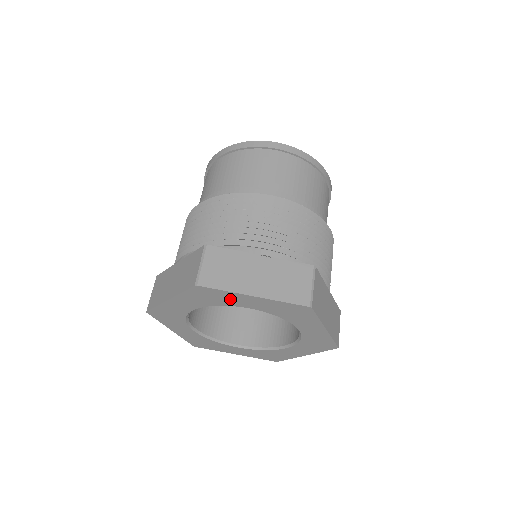
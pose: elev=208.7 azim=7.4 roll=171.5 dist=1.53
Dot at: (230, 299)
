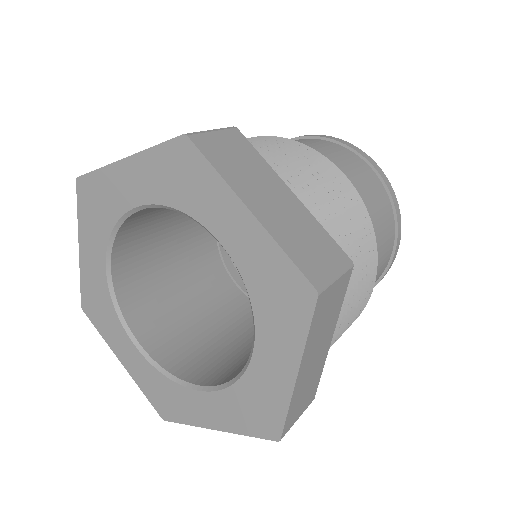
Dot at: (113, 192)
